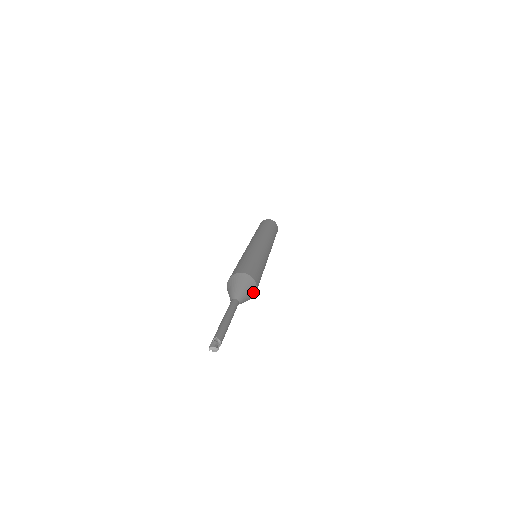
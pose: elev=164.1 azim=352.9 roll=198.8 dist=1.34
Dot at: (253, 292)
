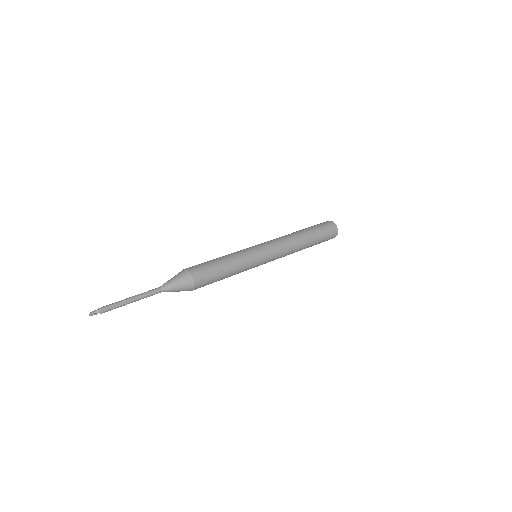
Dot at: (186, 279)
